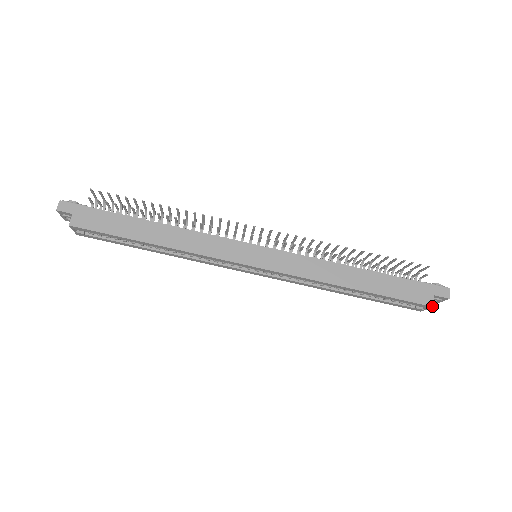
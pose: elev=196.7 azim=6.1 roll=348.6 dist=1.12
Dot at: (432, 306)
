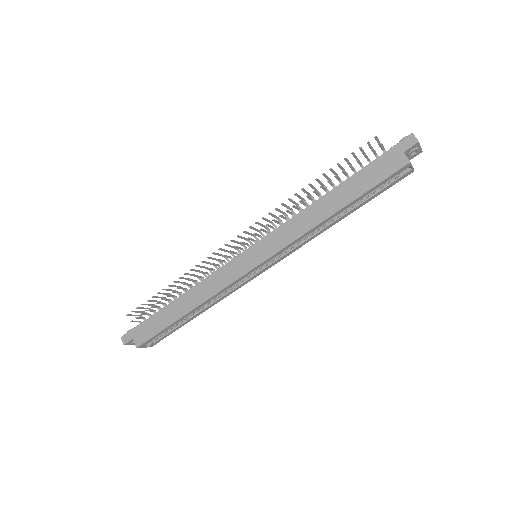
Dot at: (409, 162)
